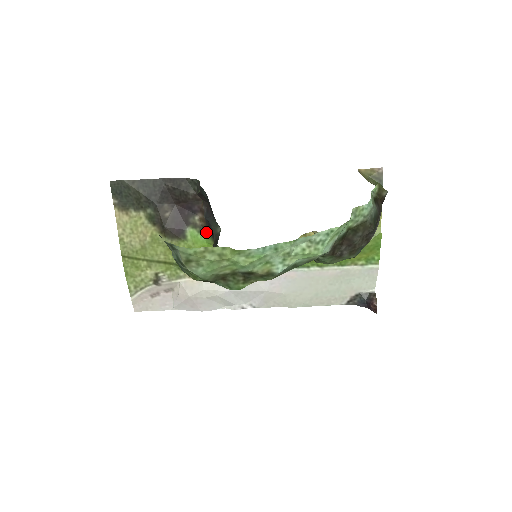
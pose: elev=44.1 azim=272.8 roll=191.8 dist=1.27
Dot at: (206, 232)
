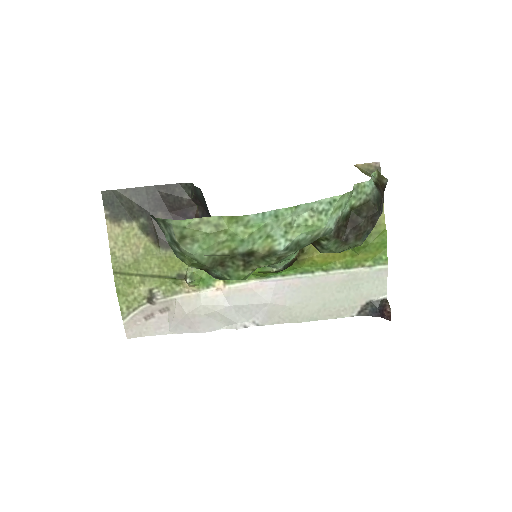
Dot at: occluded
